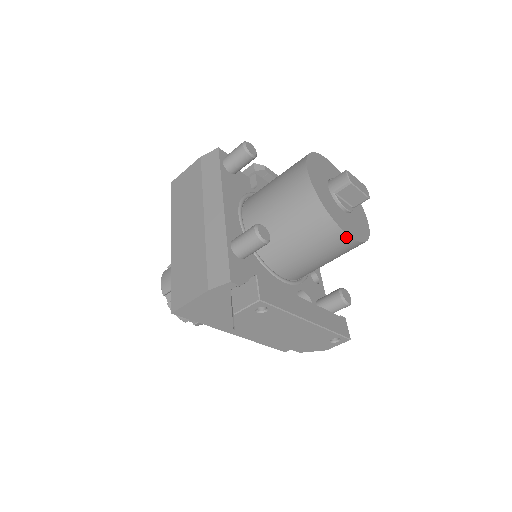
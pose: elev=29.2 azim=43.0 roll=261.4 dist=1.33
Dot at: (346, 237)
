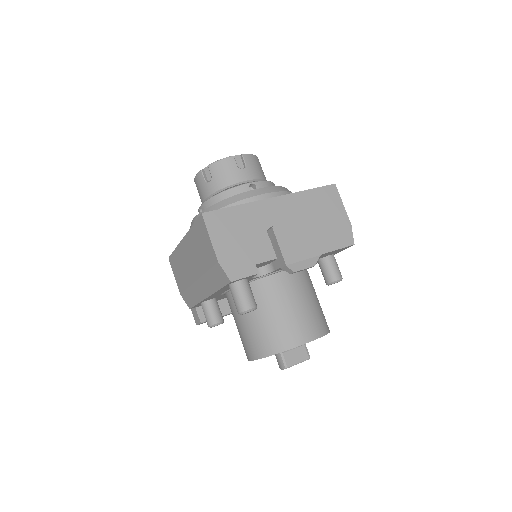
Dot at: occluded
